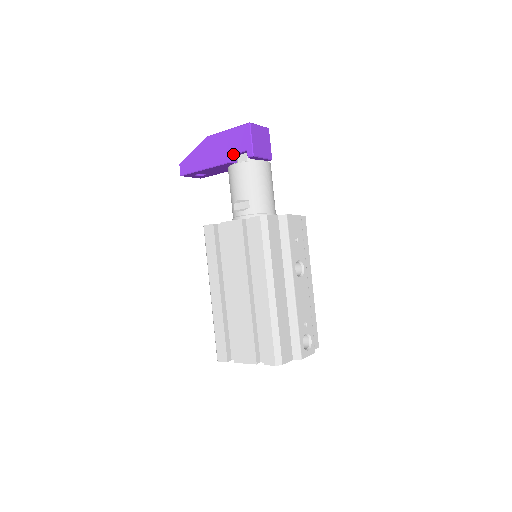
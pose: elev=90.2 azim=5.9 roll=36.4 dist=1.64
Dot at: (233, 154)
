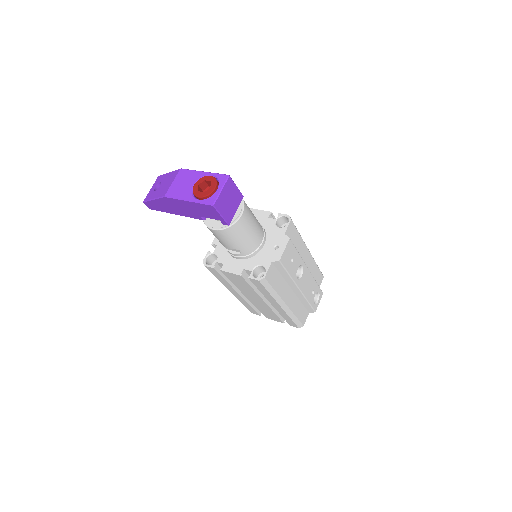
Dot at: (205, 217)
